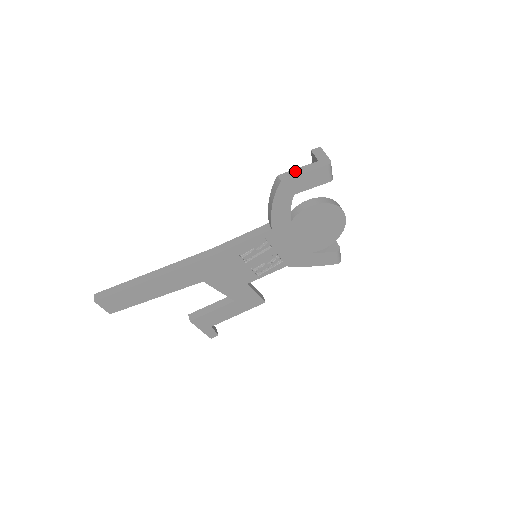
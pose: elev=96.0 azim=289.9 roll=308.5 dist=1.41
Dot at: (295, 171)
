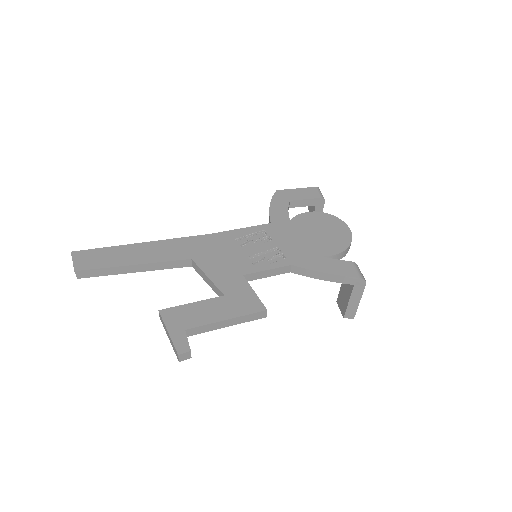
Dot at: occluded
